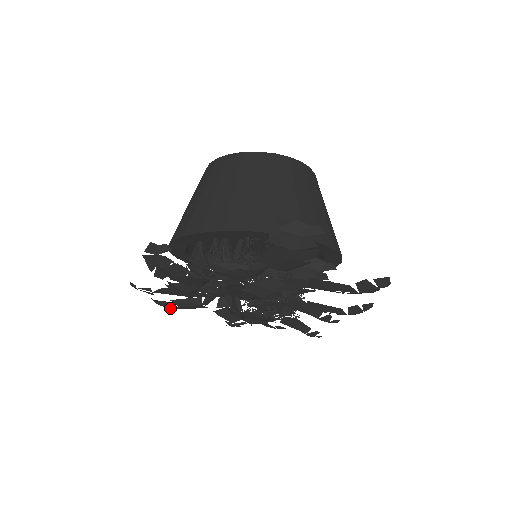
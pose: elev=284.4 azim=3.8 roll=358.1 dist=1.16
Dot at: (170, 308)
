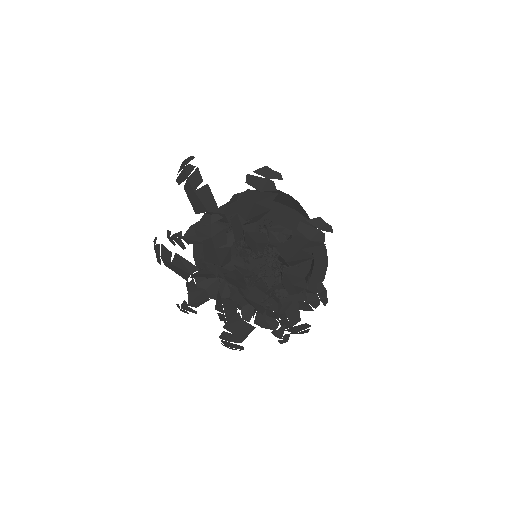
Dot at: occluded
